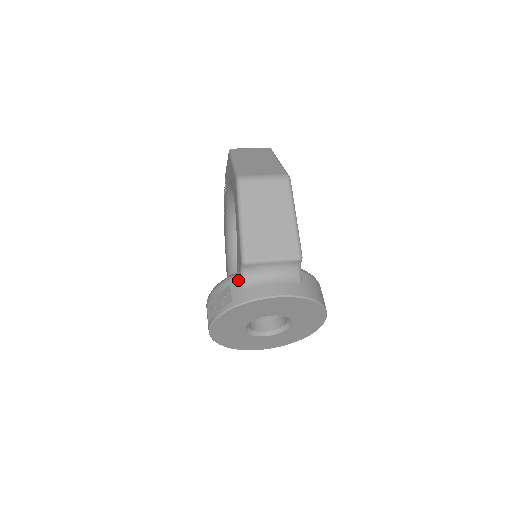
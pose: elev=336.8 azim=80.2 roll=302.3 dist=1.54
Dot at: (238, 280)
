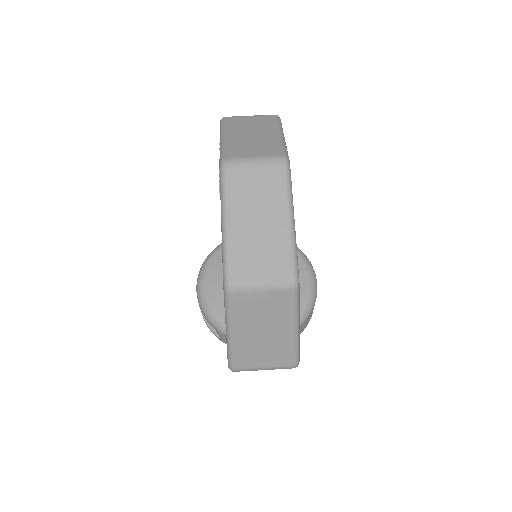
Dot at: occluded
